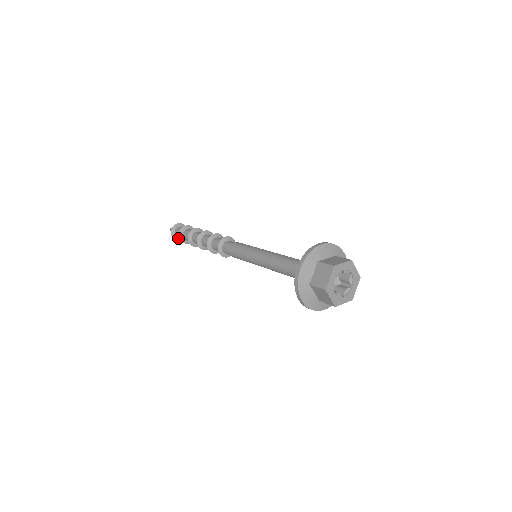
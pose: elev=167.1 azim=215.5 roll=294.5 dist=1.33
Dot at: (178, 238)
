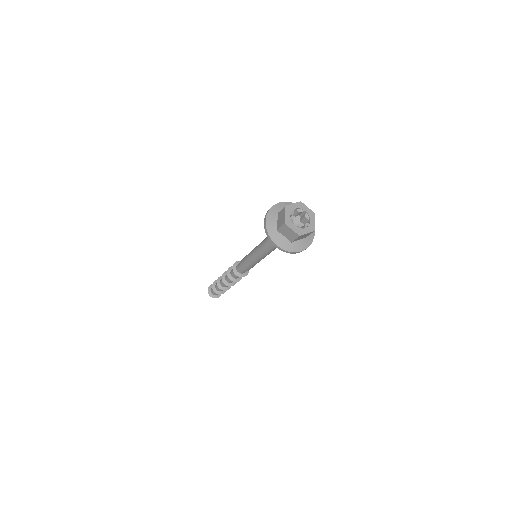
Dot at: (215, 296)
